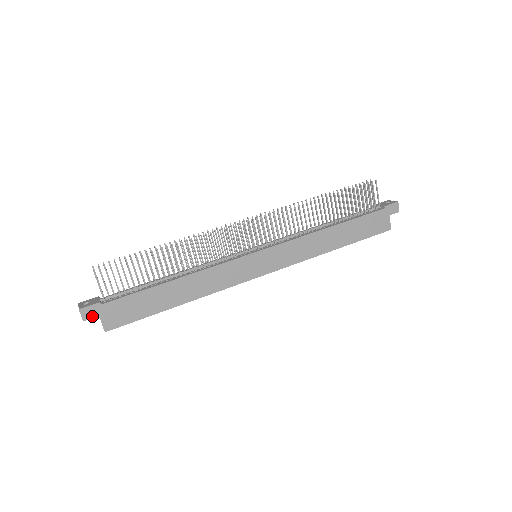
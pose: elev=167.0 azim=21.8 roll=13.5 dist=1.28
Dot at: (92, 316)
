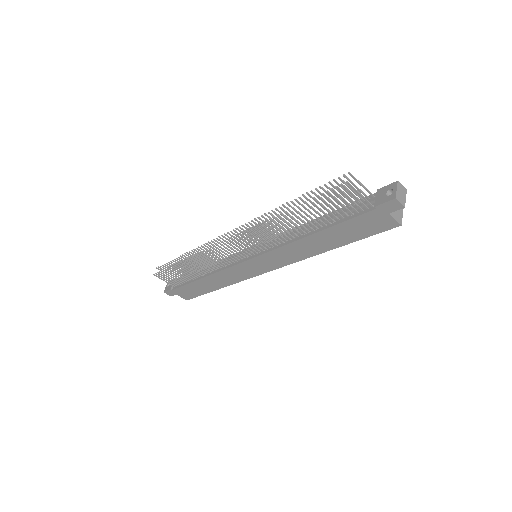
Dot at: (173, 294)
